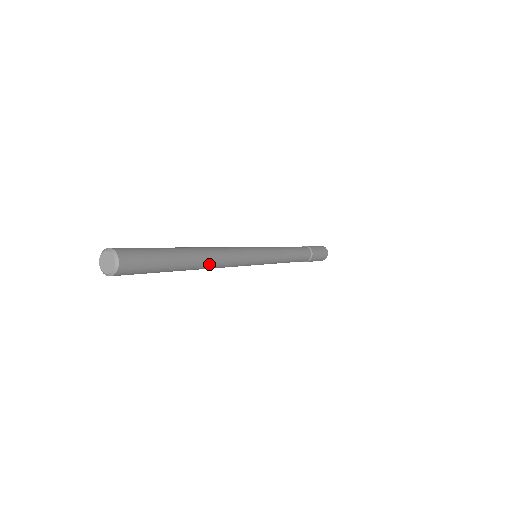
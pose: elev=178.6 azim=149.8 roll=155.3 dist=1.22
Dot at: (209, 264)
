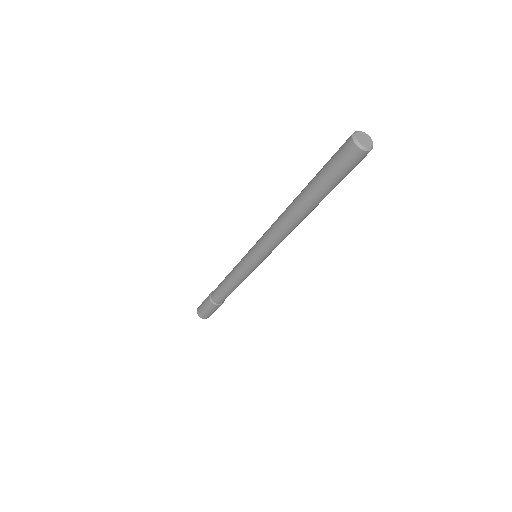
Dot at: (301, 220)
